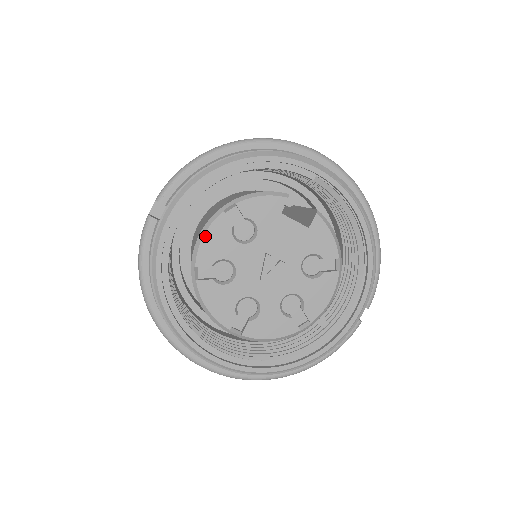
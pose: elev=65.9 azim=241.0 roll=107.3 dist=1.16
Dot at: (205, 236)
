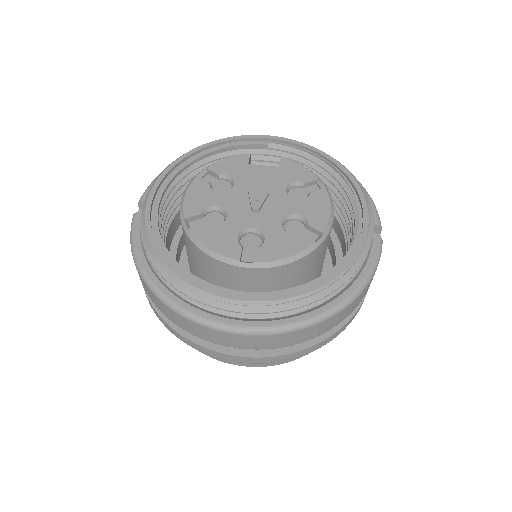
Dot at: (186, 195)
